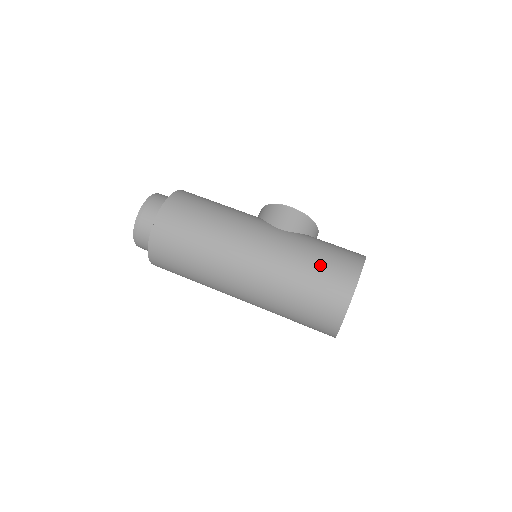
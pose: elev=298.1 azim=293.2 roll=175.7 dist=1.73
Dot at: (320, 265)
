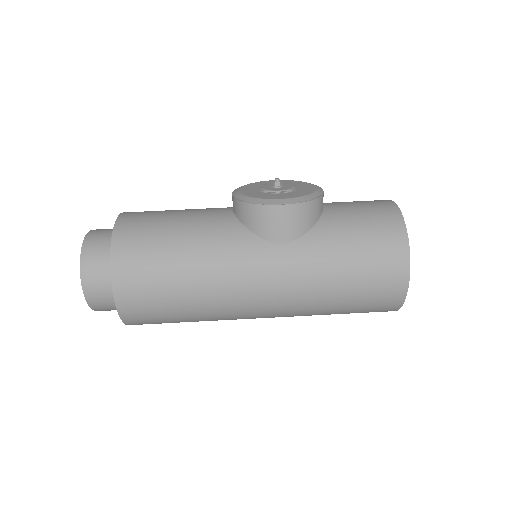
Dot at: (356, 279)
